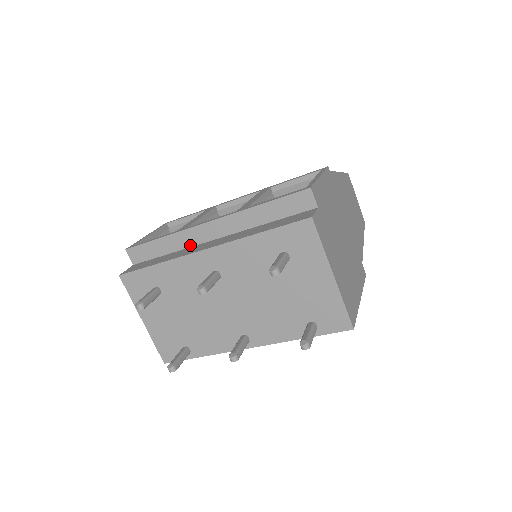
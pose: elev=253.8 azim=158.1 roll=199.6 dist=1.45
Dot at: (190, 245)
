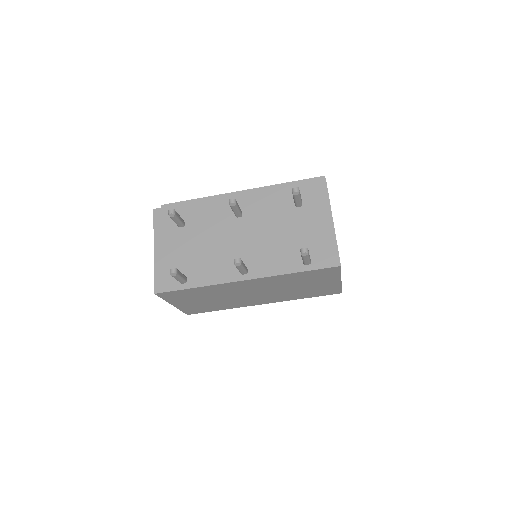
Dot at: occluded
